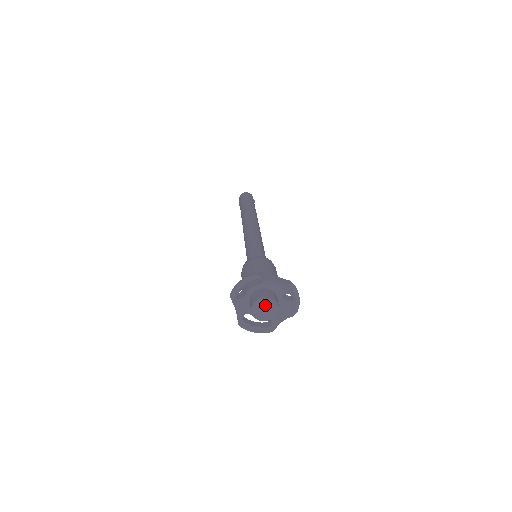
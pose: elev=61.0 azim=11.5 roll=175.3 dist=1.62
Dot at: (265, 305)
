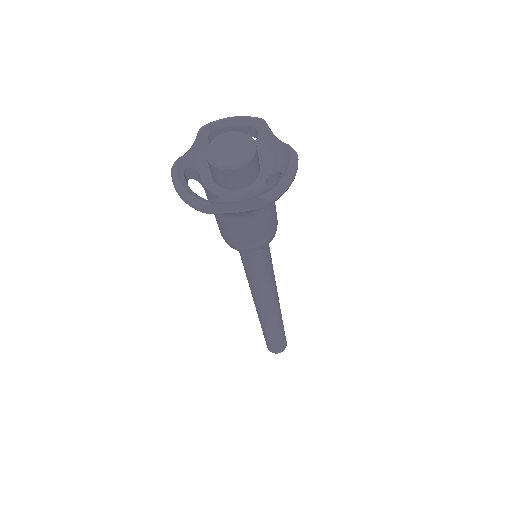
Dot at: (238, 141)
